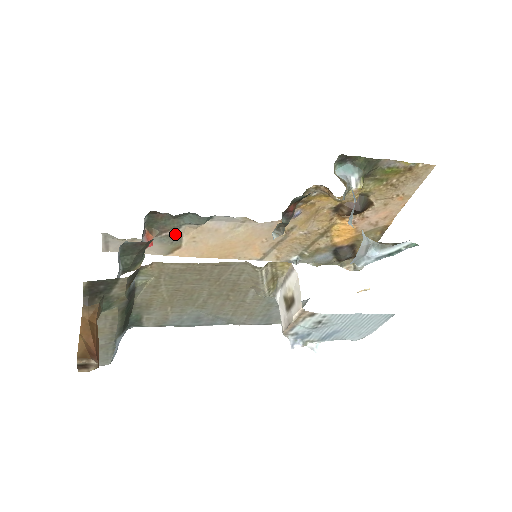
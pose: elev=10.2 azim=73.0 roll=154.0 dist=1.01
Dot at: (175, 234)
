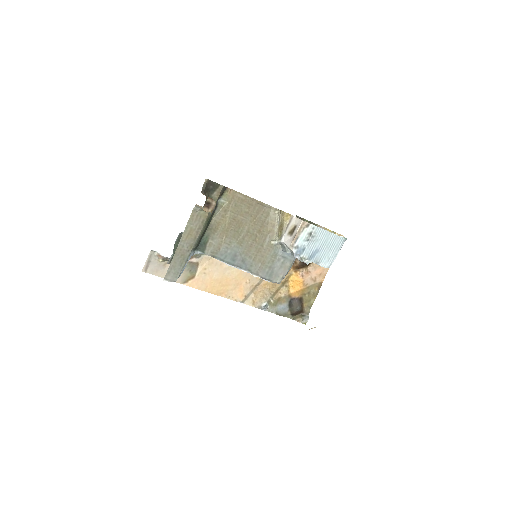
Dot at: (195, 262)
